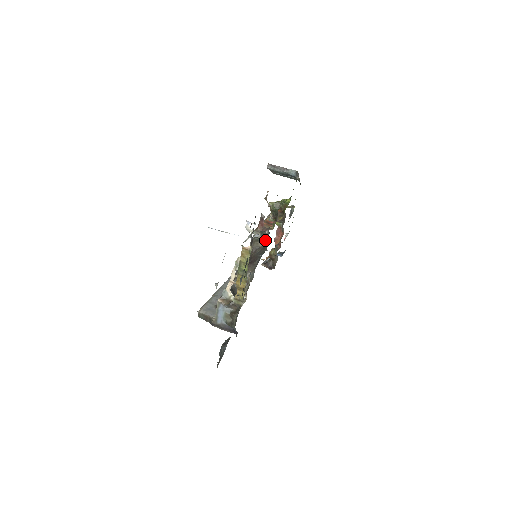
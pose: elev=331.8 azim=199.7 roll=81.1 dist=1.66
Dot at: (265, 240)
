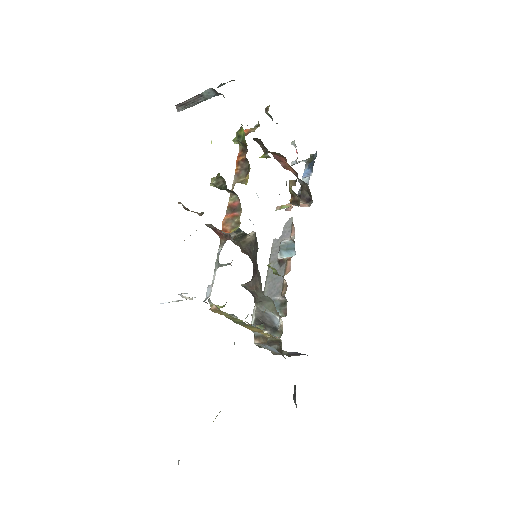
Dot at: (247, 234)
